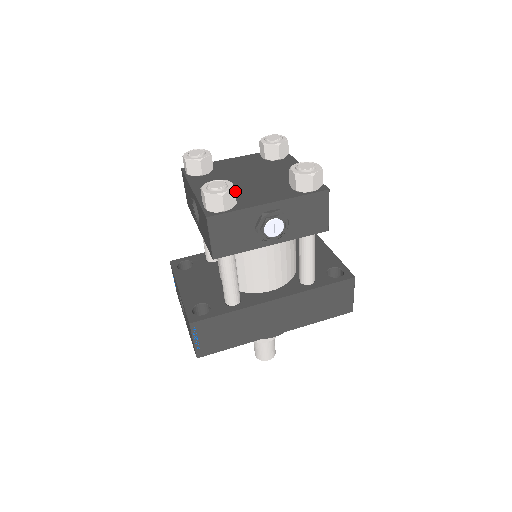
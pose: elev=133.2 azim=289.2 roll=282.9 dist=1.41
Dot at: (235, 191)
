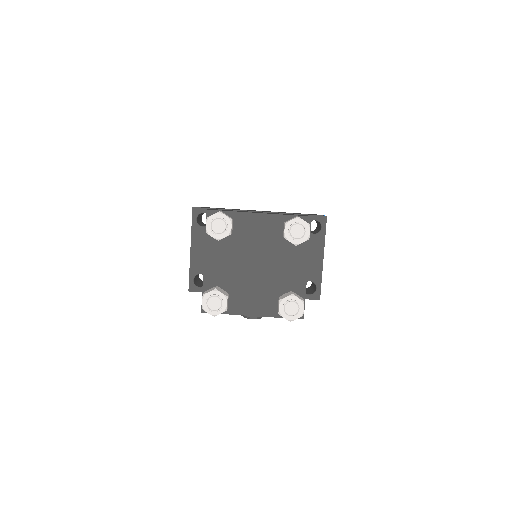
Dot at: (235, 283)
